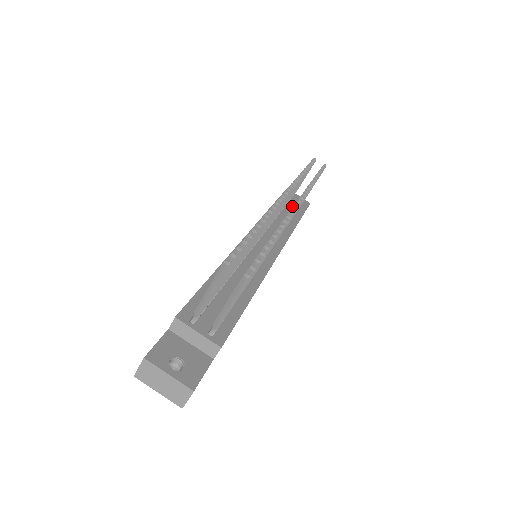
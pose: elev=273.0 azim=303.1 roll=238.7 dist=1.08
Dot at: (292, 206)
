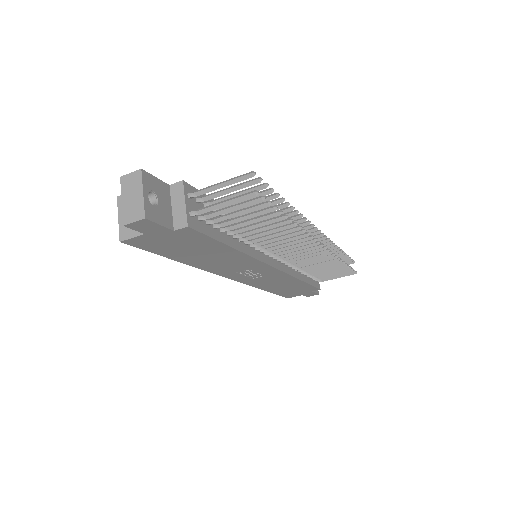
Dot at: occluded
